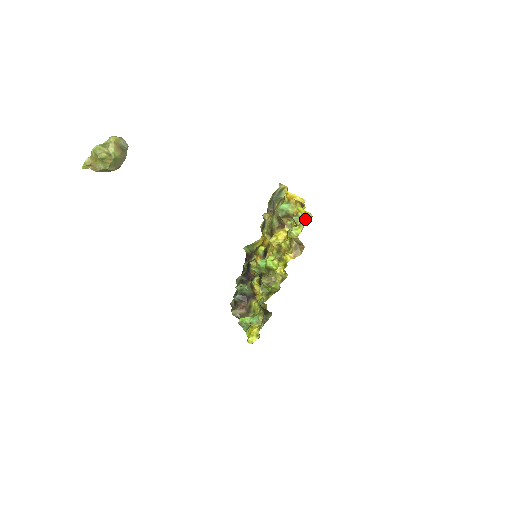
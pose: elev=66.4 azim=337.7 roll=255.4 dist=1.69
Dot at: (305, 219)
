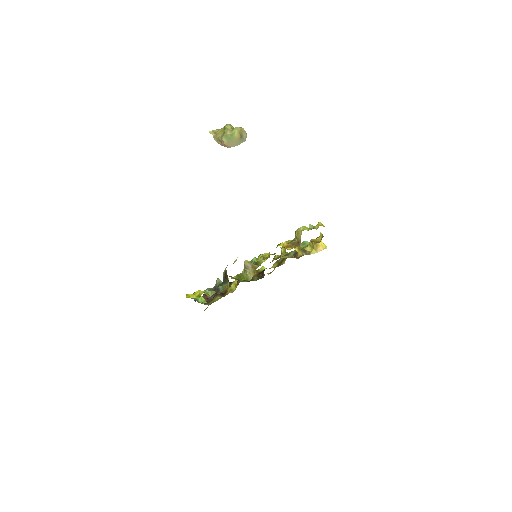
Dot at: occluded
